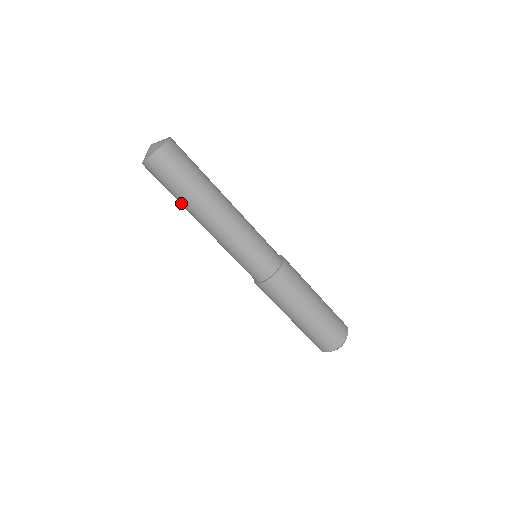
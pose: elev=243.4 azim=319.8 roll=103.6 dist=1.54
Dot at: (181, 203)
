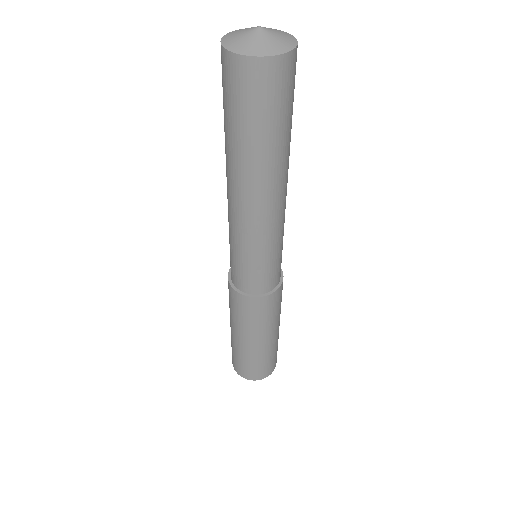
Dot at: (242, 153)
